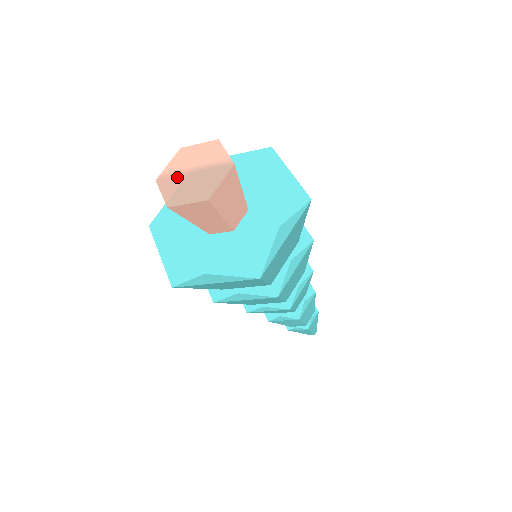
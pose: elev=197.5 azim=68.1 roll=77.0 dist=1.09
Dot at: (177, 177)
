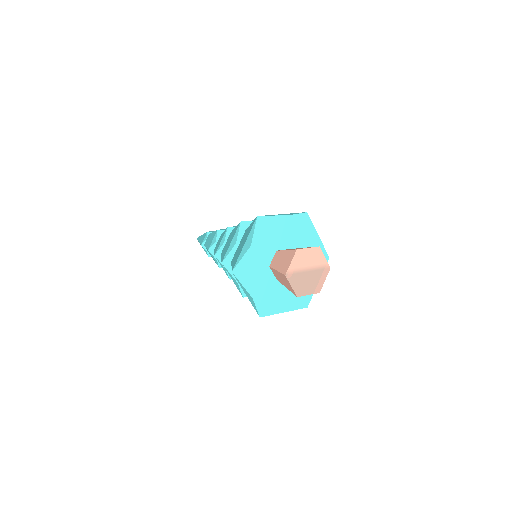
Dot at: (299, 274)
